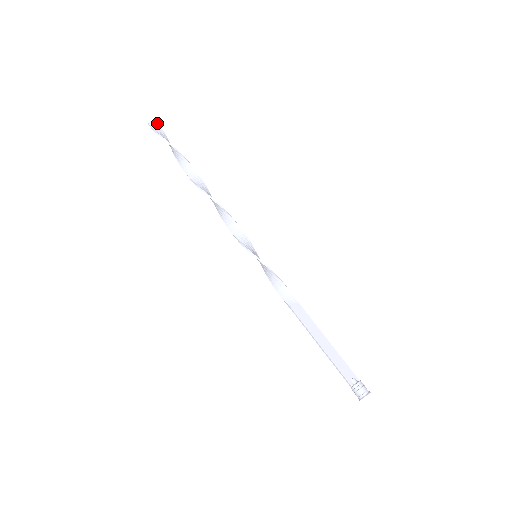
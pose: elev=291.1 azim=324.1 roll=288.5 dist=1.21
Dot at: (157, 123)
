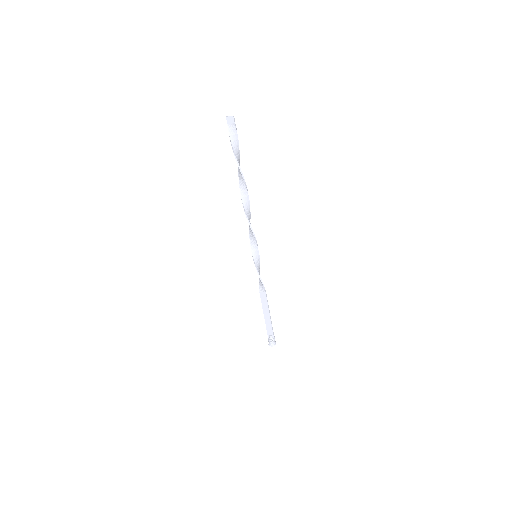
Dot at: (233, 119)
